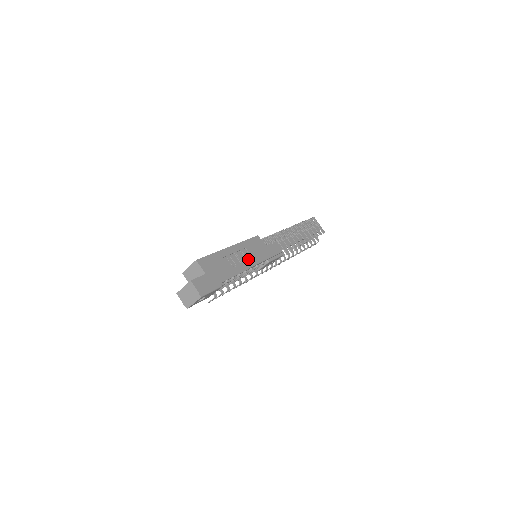
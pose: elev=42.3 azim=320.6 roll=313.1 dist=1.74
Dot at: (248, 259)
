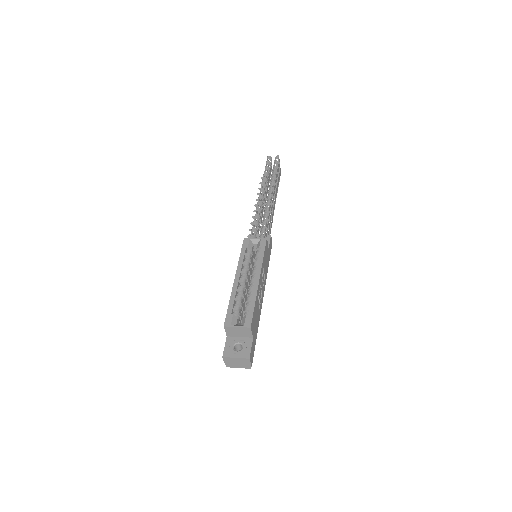
Dot at: (264, 281)
